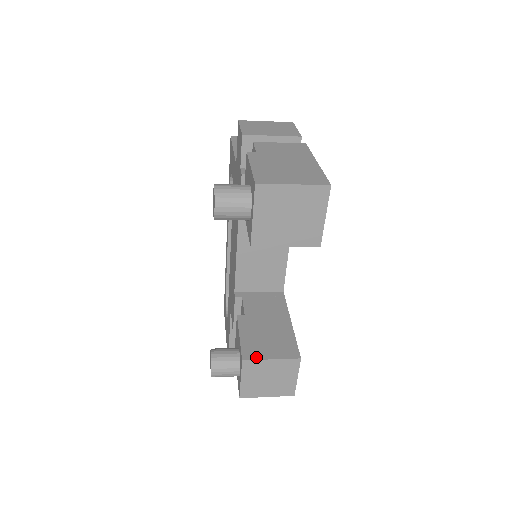
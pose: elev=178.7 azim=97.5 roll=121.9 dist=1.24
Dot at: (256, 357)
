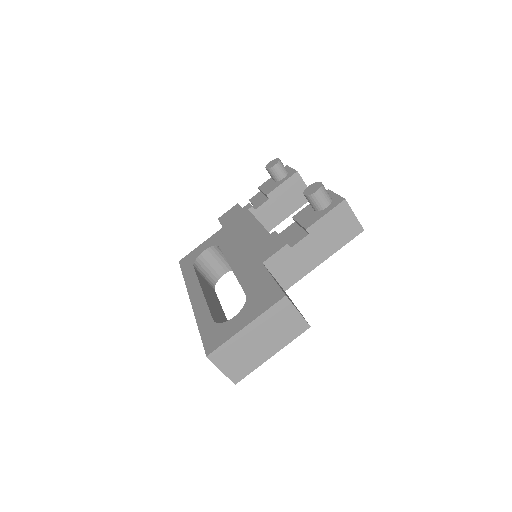
Dot at: occluded
